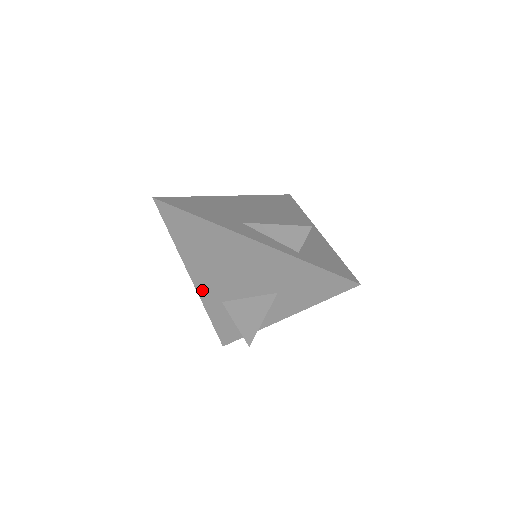
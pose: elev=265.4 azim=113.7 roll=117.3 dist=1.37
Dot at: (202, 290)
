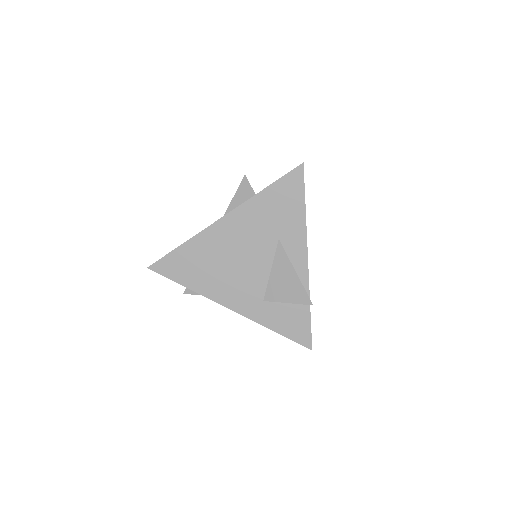
Dot at: (243, 309)
